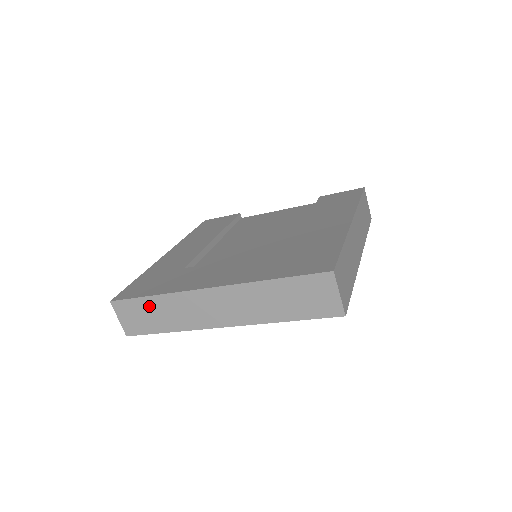
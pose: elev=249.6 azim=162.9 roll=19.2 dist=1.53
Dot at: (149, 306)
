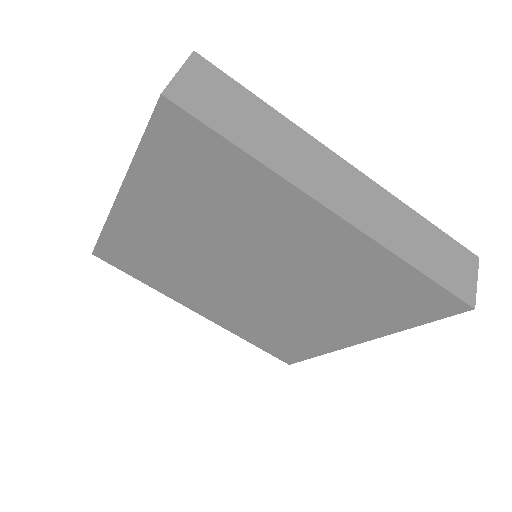
Dot at: (251, 107)
